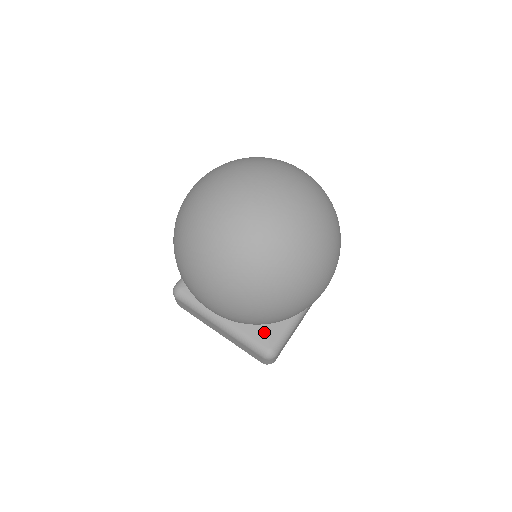
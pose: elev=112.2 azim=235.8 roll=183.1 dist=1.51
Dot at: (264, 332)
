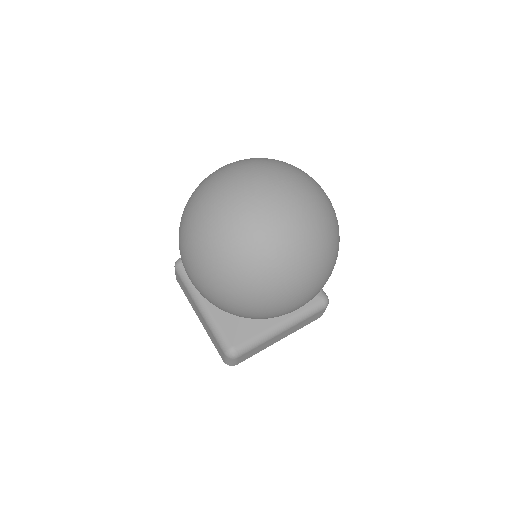
Dot at: (235, 330)
